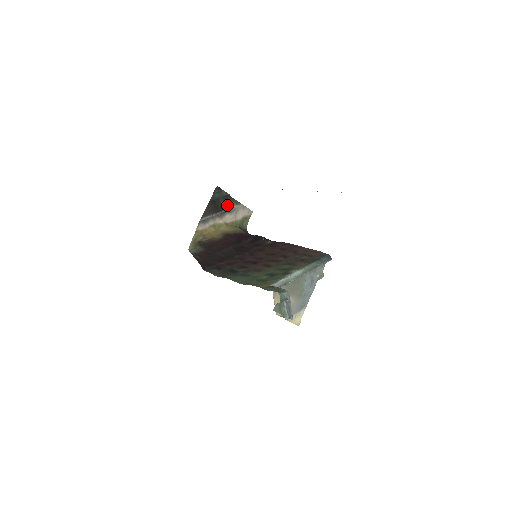
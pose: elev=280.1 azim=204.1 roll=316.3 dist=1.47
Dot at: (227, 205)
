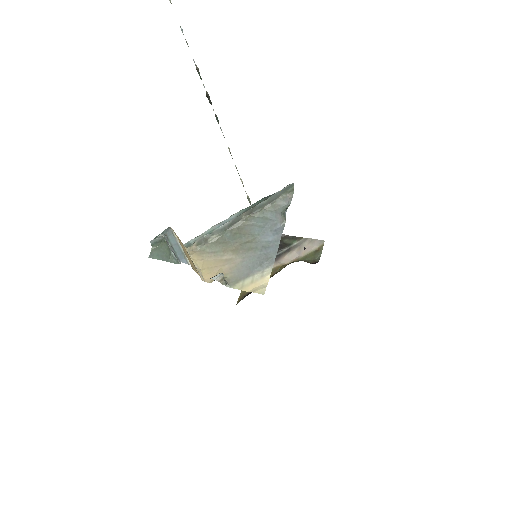
Dot at: (283, 245)
